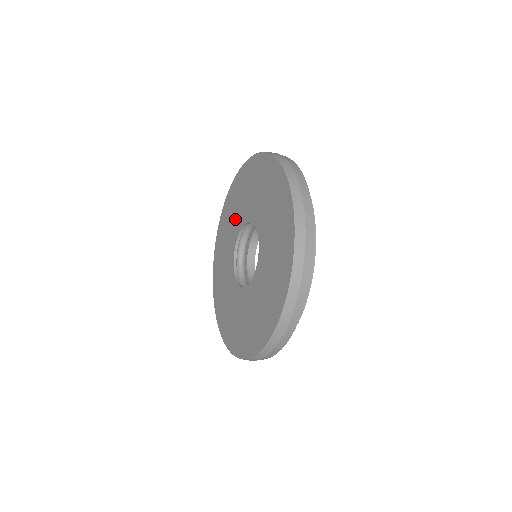
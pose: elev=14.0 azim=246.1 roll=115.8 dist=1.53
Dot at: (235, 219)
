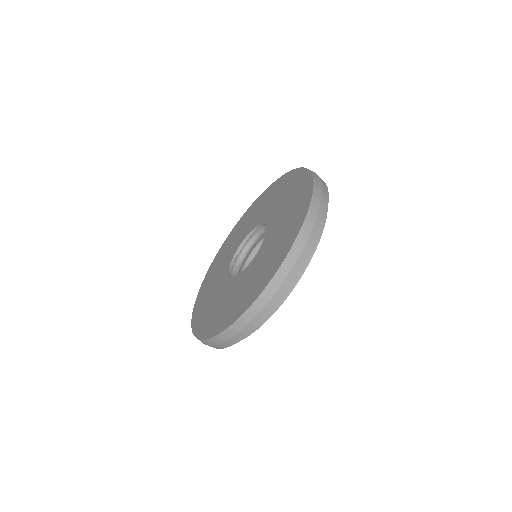
Dot at: (217, 279)
